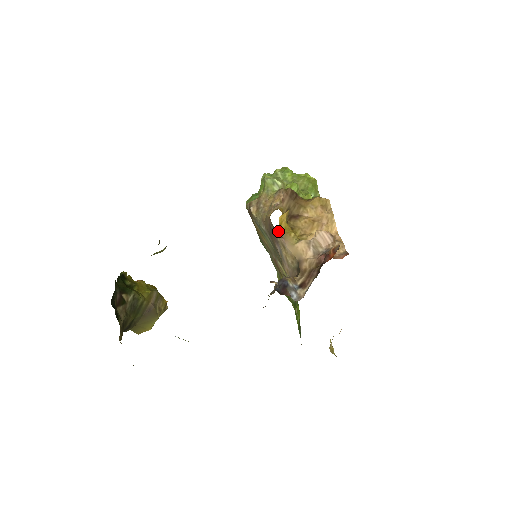
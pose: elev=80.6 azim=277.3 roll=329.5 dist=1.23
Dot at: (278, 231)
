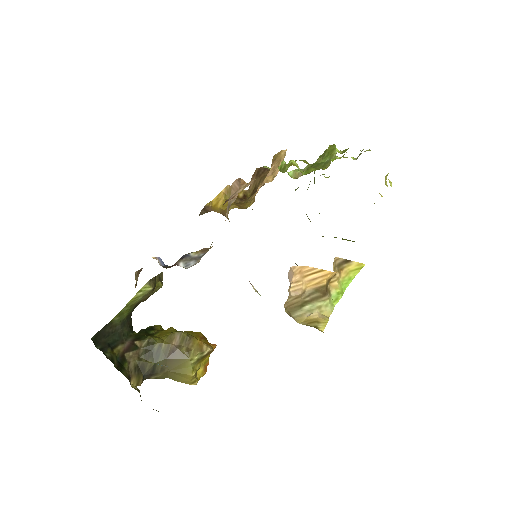
Dot at: (220, 213)
